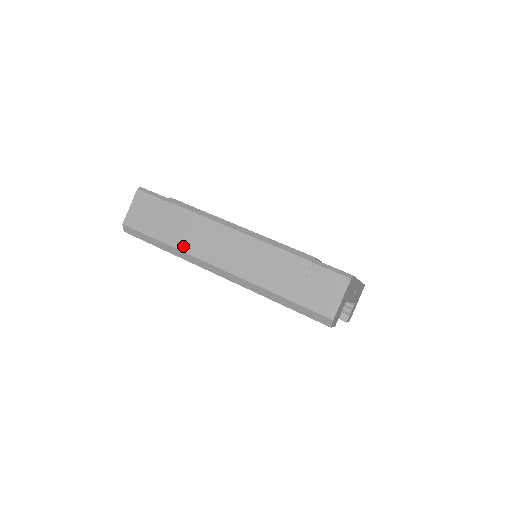
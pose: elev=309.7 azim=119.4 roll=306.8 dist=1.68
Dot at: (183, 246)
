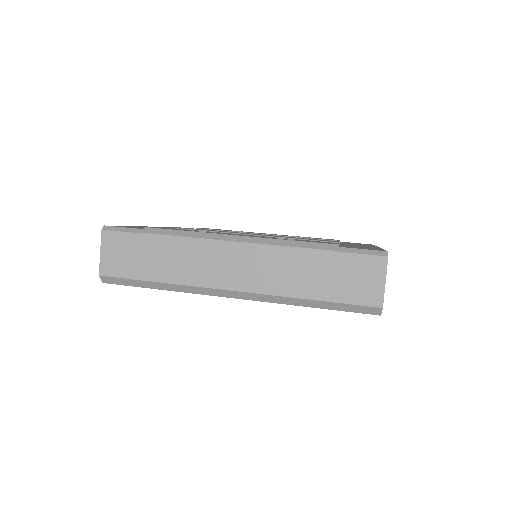
Dot at: (181, 279)
